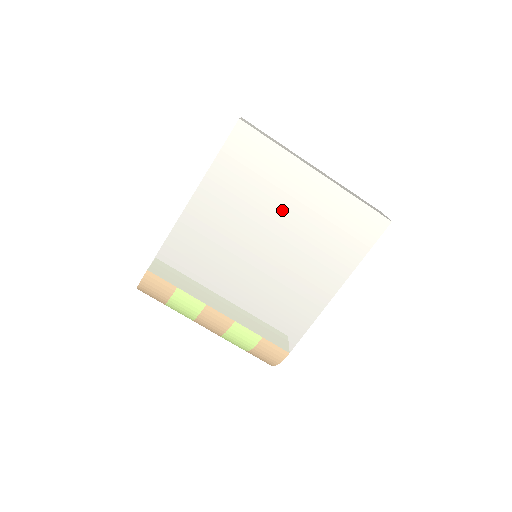
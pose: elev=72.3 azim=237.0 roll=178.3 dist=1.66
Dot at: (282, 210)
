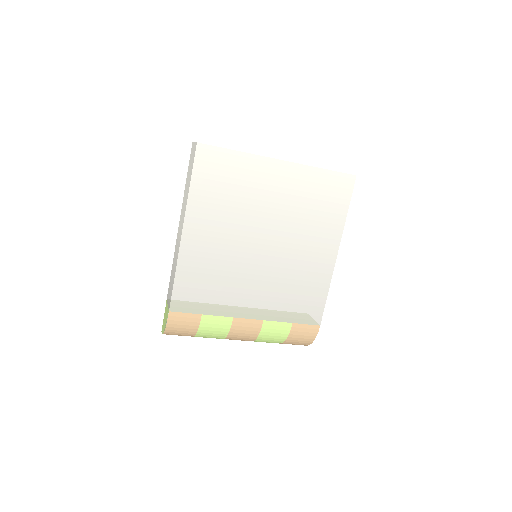
Dot at: (264, 205)
